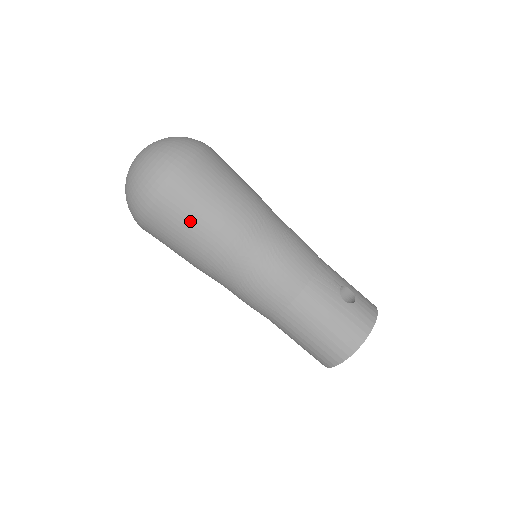
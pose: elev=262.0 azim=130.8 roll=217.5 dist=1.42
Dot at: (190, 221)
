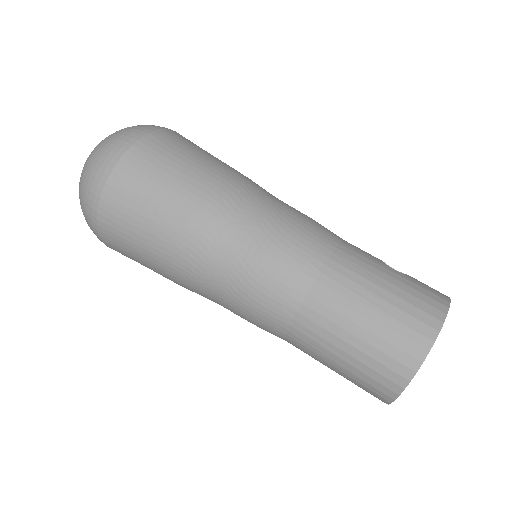
Dot at: (166, 177)
